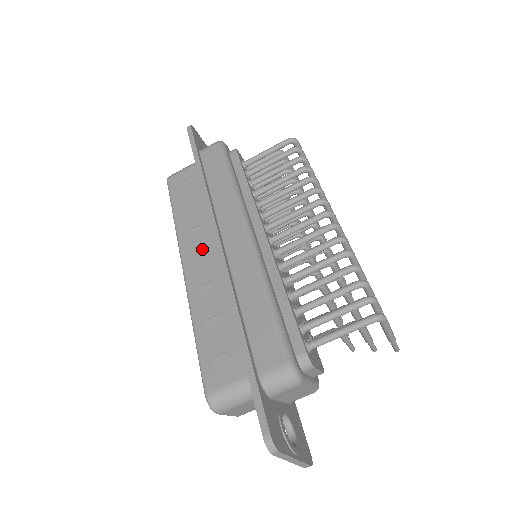
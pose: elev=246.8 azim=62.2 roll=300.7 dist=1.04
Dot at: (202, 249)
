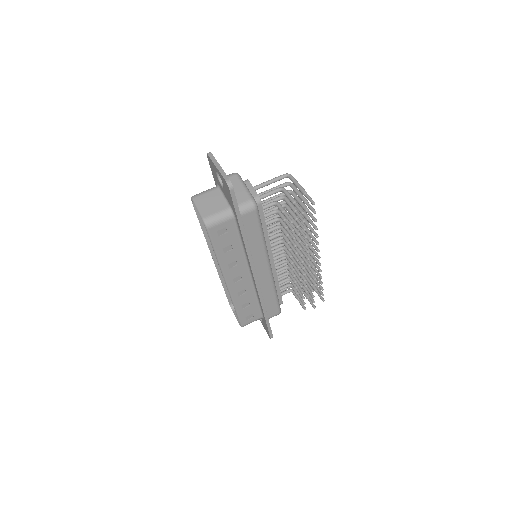
Dot at: occluded
